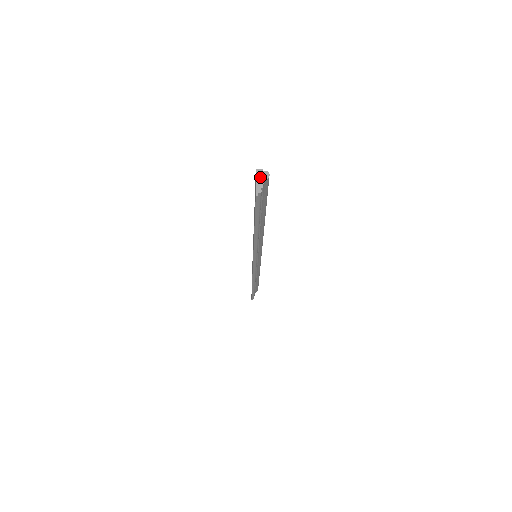
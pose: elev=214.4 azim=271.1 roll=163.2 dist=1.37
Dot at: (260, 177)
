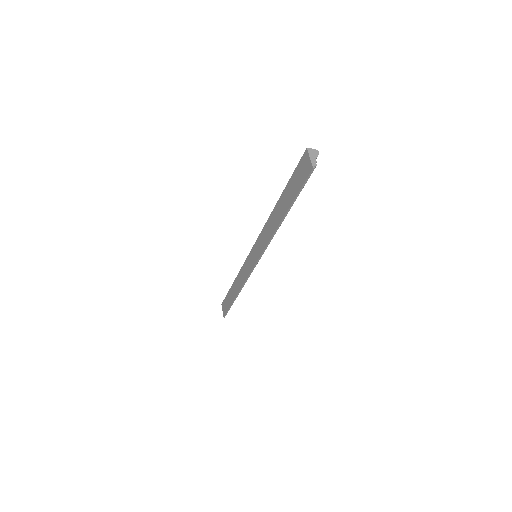
Dot at: (312, 154)
